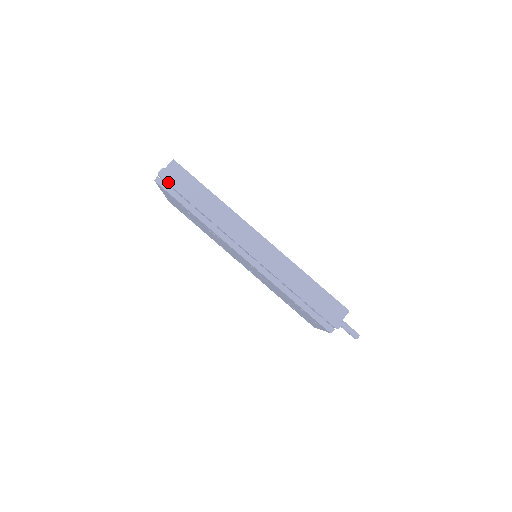
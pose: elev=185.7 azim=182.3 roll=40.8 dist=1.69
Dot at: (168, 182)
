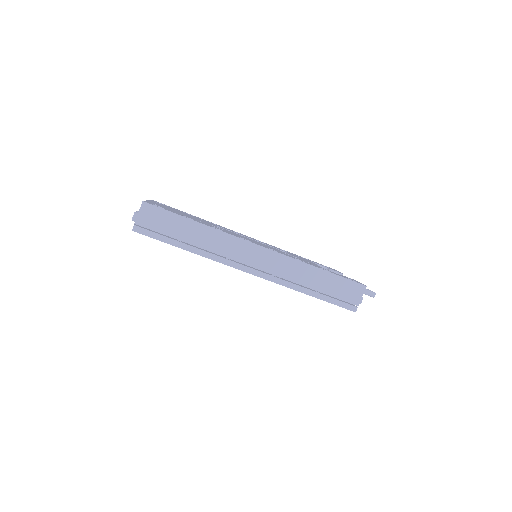
Dot at: (147, 227)
